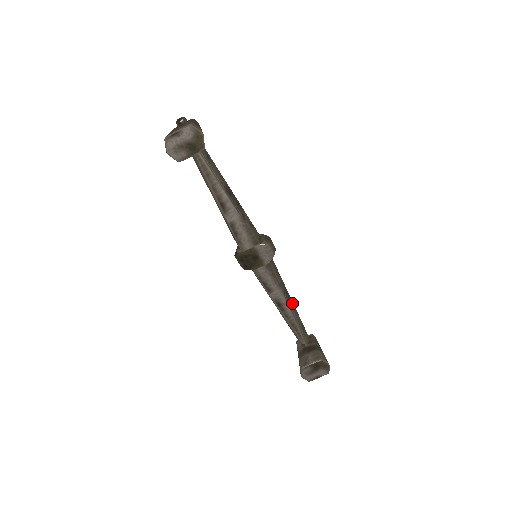
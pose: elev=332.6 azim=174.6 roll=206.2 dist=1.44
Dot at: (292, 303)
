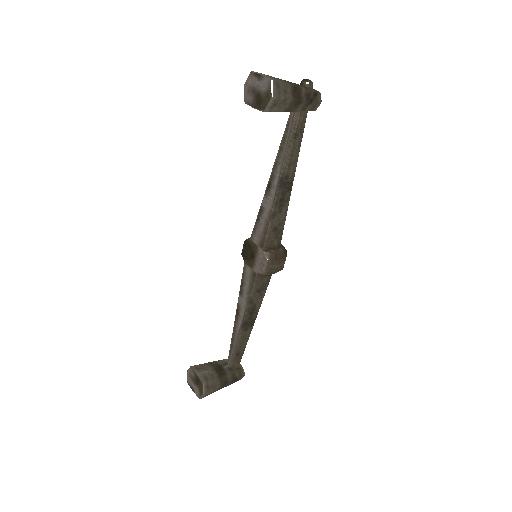
Dot at: (249, 327)
